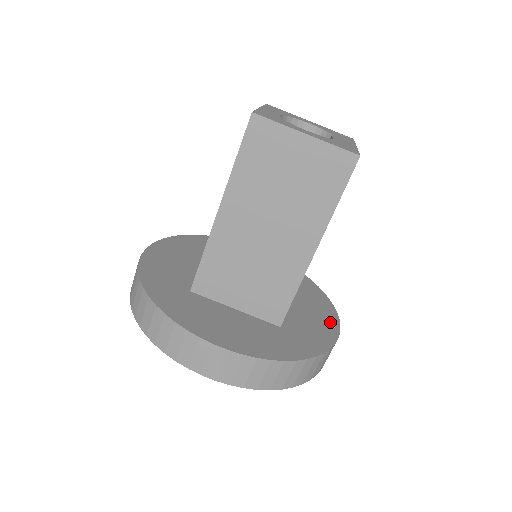
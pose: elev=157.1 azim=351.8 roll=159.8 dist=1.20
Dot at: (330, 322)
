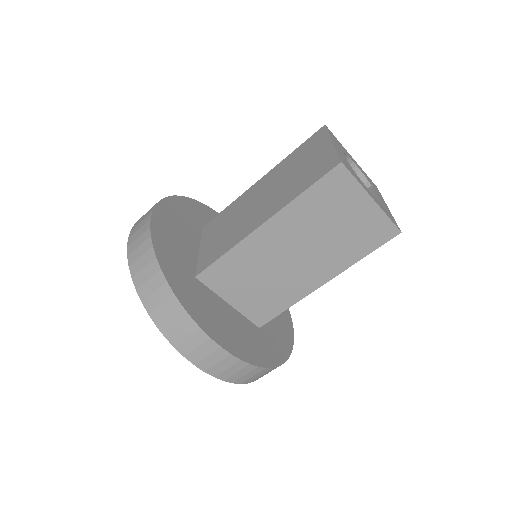
Dot at: (287, 324)
